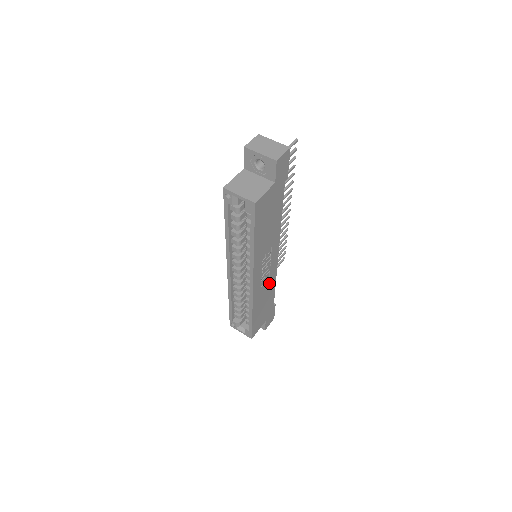
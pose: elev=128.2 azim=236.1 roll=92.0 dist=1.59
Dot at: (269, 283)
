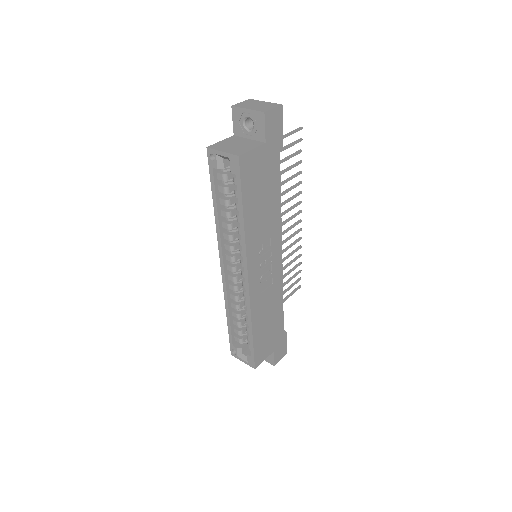
Dot at: (273, 293)
